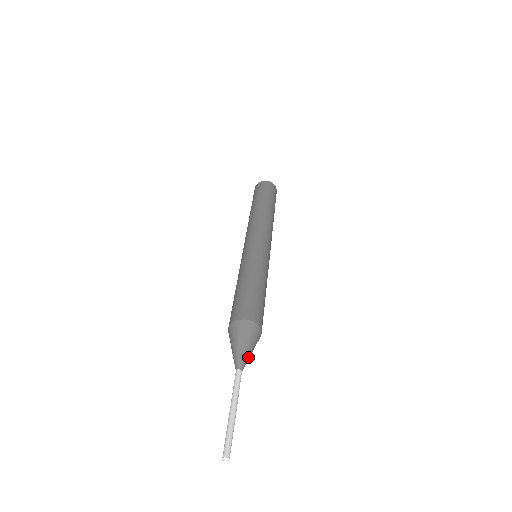
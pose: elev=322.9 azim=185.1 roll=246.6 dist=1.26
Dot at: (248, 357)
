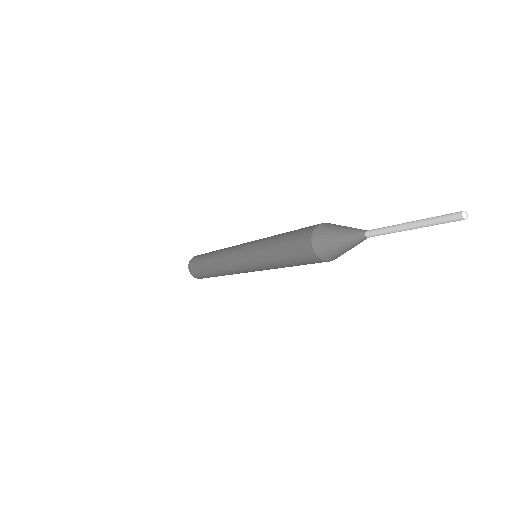
Dot at: occluded
